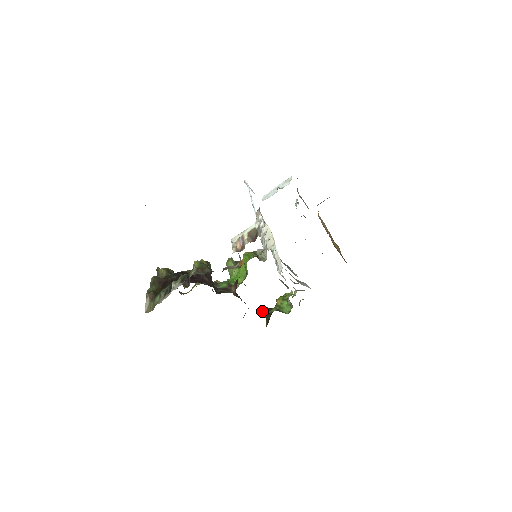
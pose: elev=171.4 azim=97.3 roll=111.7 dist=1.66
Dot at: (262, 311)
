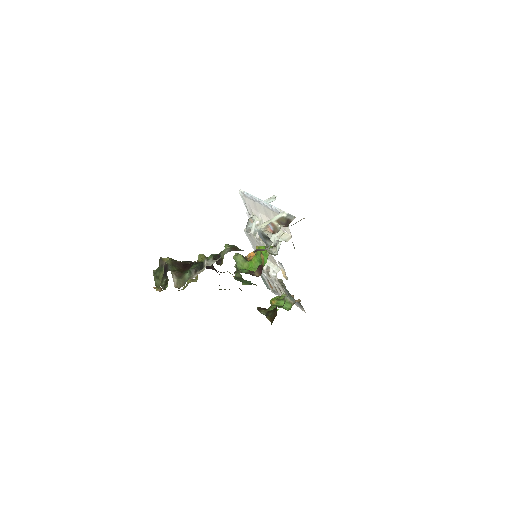
Dot at: (259, 310)
